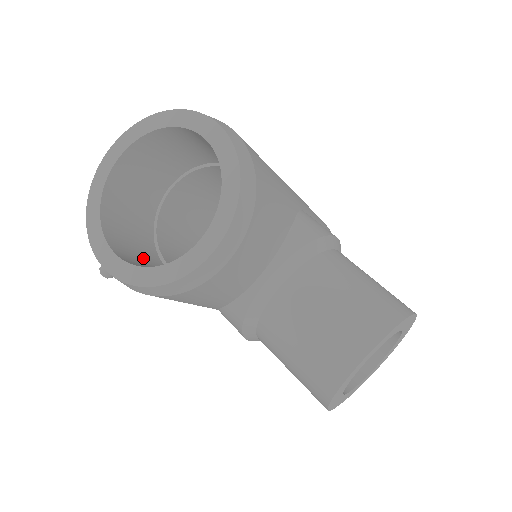
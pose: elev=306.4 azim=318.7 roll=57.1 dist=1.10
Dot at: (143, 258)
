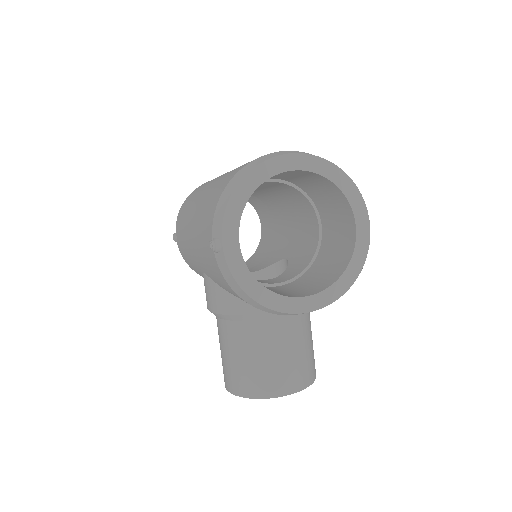
Dot at: occluded
